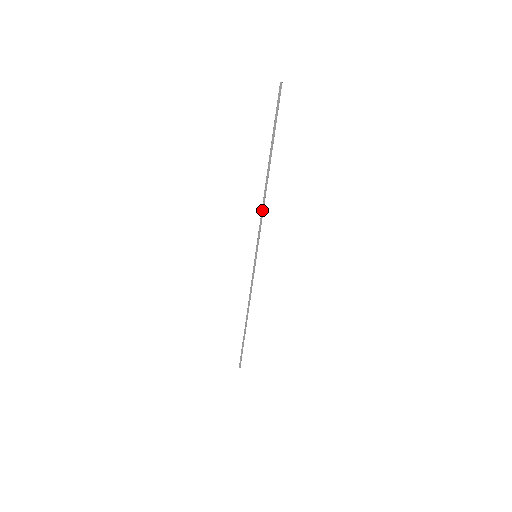
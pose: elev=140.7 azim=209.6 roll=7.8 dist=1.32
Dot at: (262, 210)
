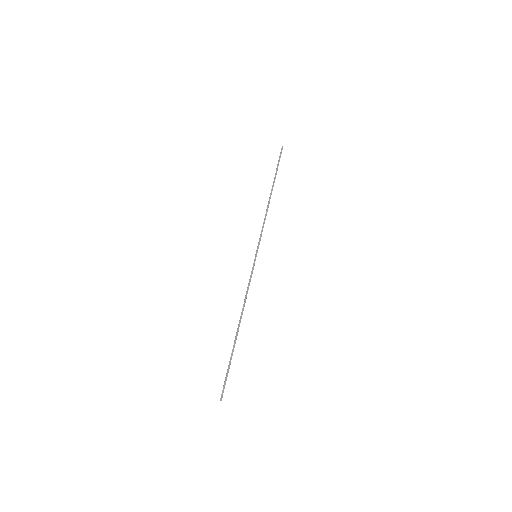
Dot at: (265, 218)
